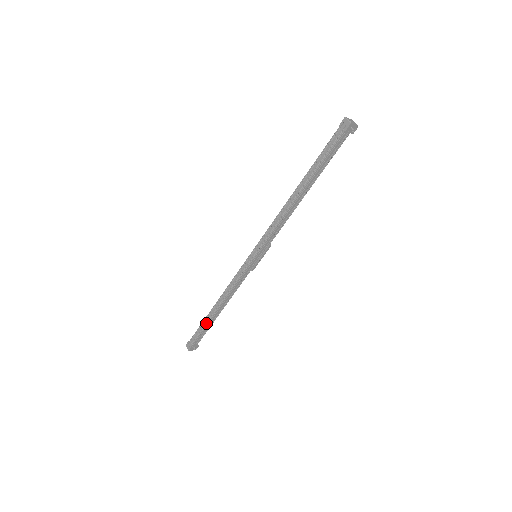
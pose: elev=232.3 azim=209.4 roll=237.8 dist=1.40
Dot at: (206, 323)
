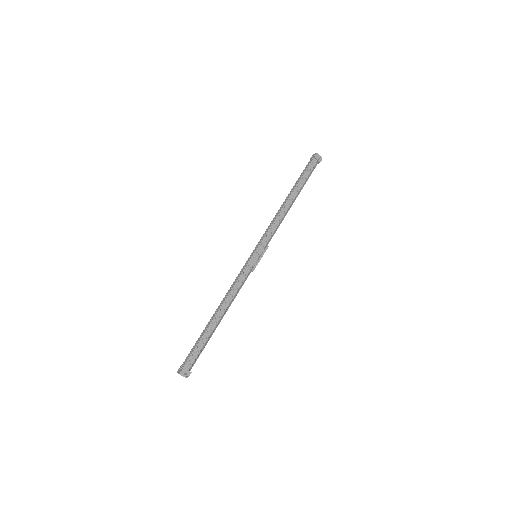
Dot at: (204, 332)
